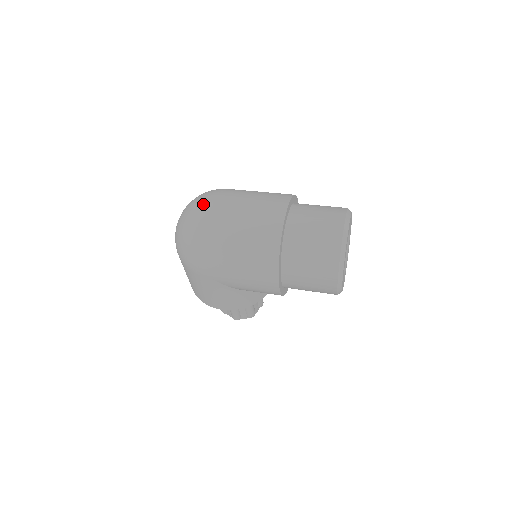
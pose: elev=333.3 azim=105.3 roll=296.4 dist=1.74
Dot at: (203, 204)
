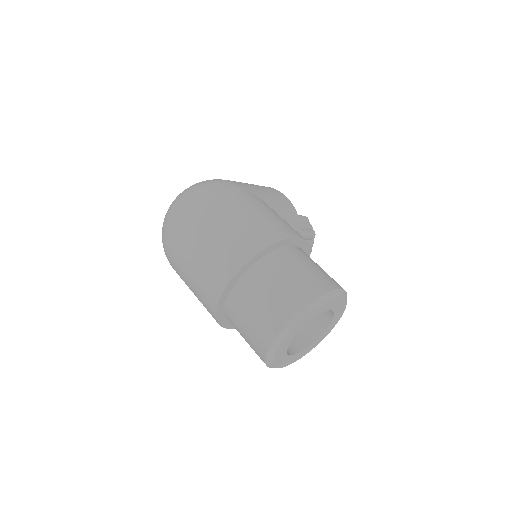
Dot at: (169, 226)
